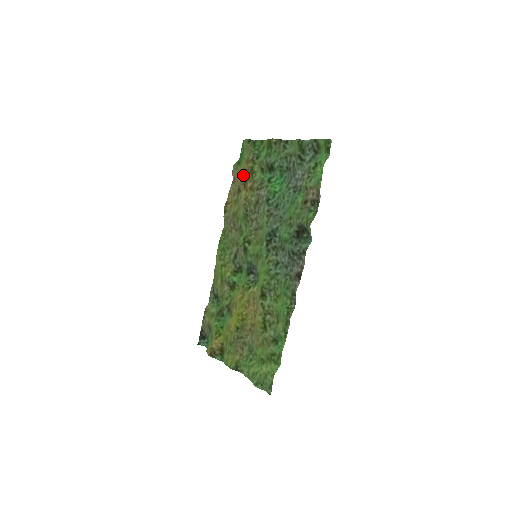
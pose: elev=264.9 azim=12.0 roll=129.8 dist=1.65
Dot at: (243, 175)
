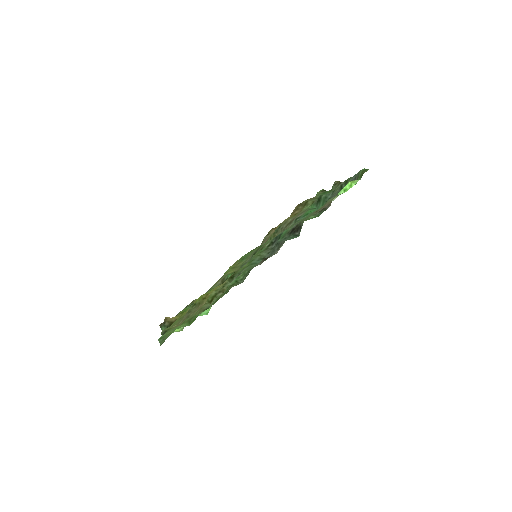
Dot at: (298, 205)
